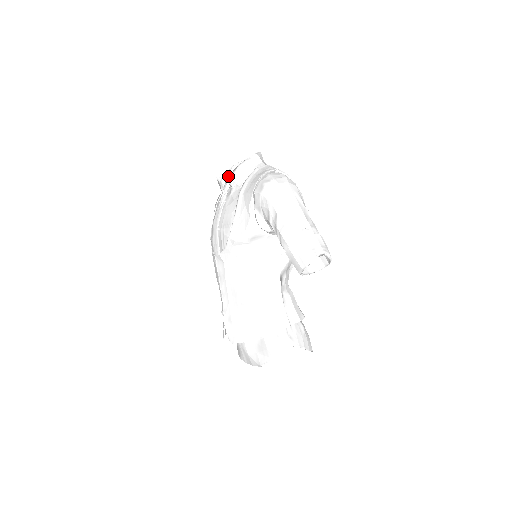
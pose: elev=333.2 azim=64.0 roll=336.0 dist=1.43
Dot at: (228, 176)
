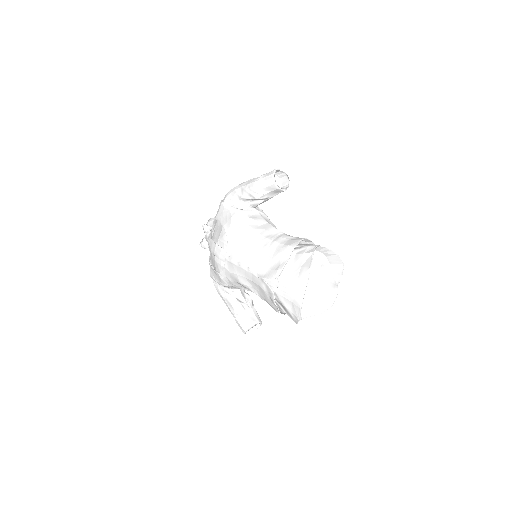
Dot at: (203, 225)
